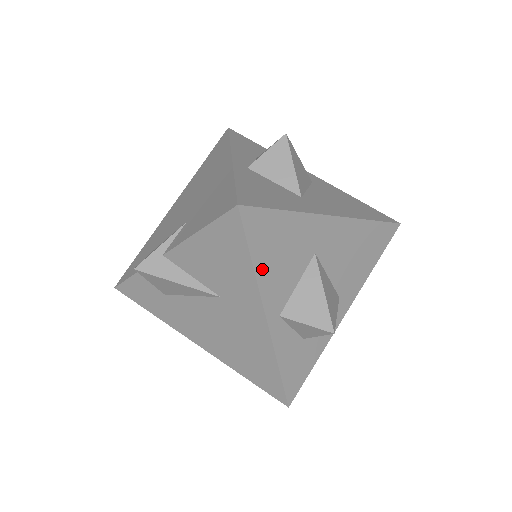
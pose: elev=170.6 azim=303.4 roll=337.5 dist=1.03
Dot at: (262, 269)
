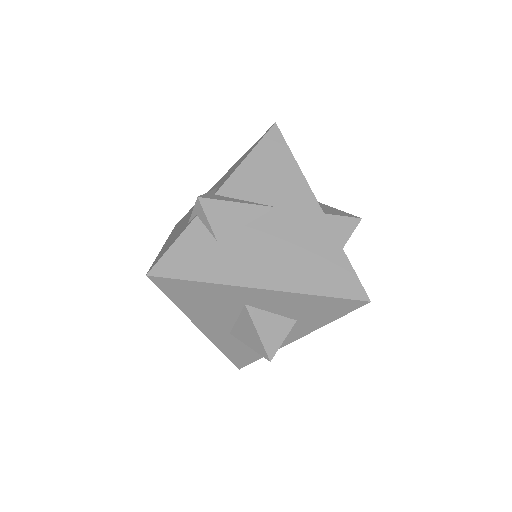
Dot at: (300, 171)
